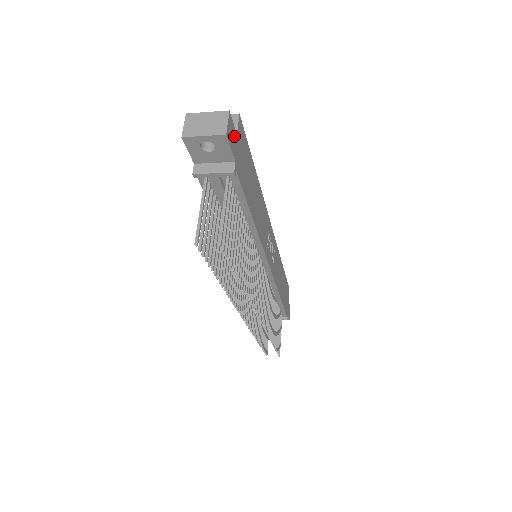
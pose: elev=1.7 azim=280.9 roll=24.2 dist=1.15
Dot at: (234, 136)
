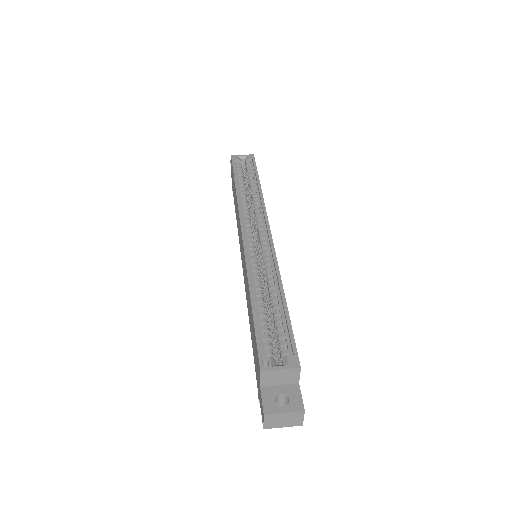
Dot at: (299, 394)
